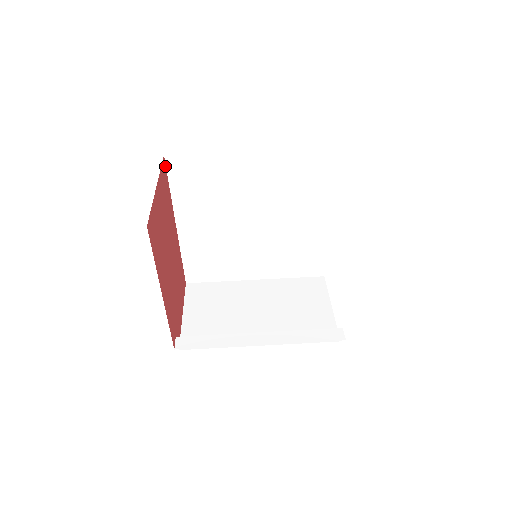
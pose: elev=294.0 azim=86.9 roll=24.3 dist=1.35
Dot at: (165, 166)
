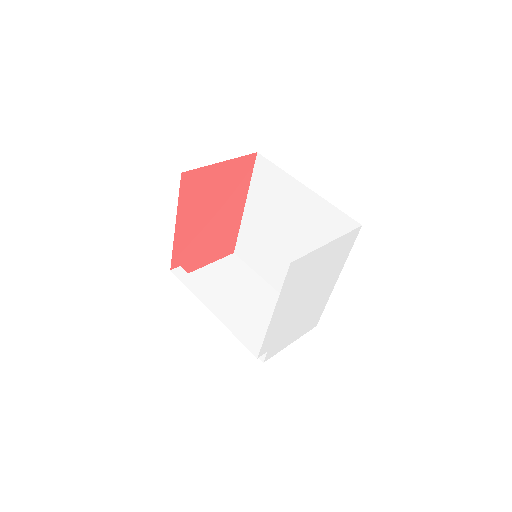
Dot at: (254, 160)
